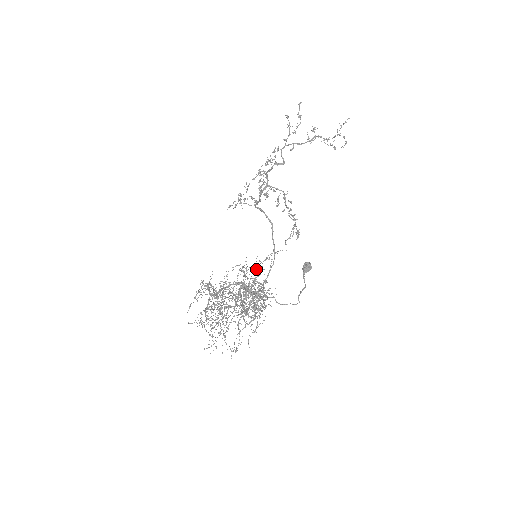
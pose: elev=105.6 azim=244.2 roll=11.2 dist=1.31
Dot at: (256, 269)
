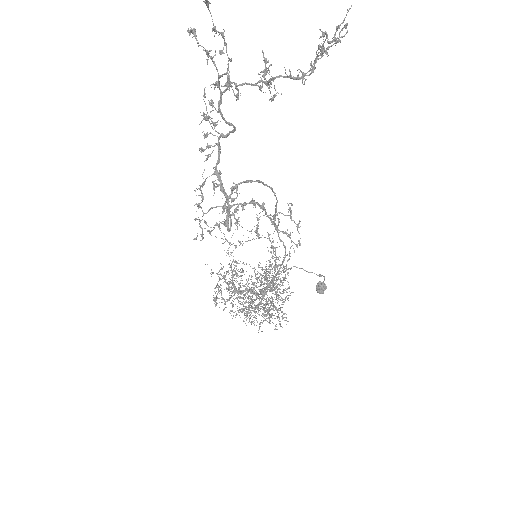
Dot at: occluded
